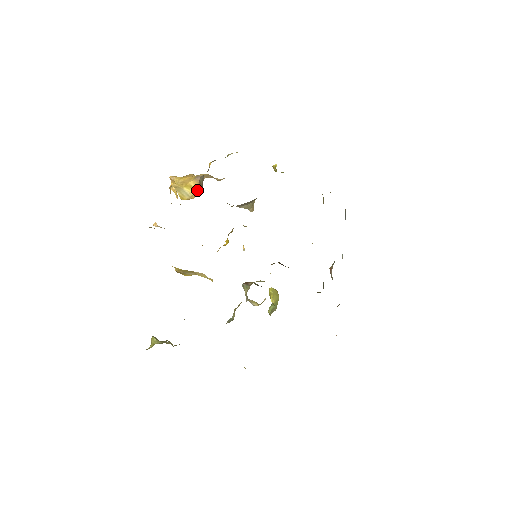
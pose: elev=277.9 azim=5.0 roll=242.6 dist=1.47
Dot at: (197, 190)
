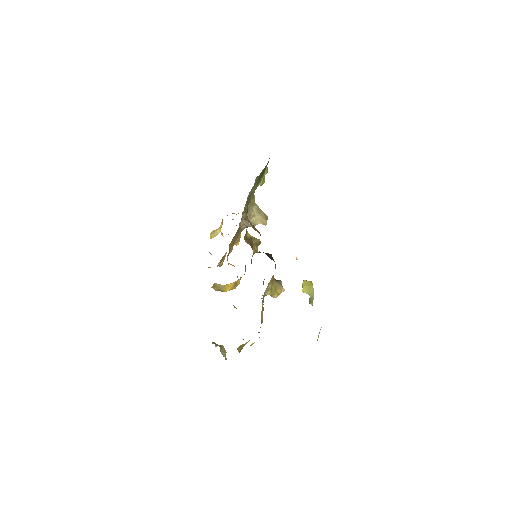
Dot at: occluded
